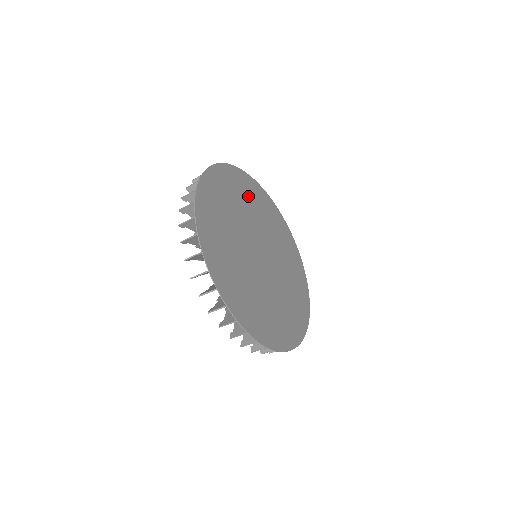
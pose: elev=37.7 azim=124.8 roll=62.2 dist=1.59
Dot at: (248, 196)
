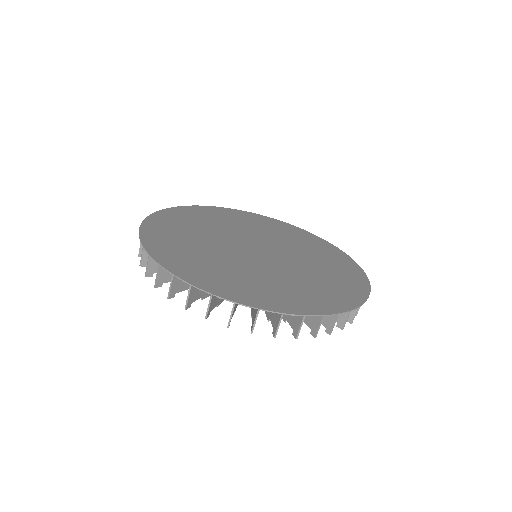
Dot at: (256, 224)
